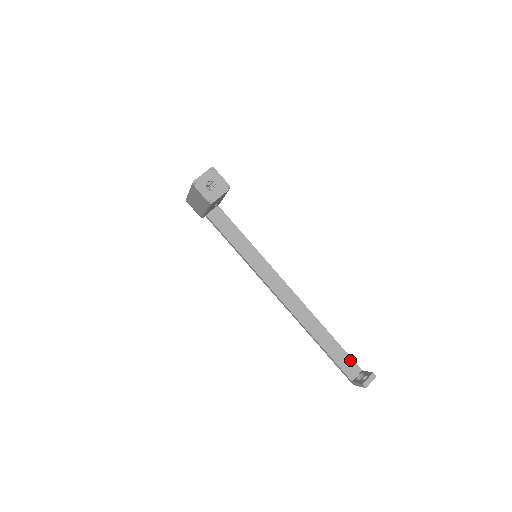
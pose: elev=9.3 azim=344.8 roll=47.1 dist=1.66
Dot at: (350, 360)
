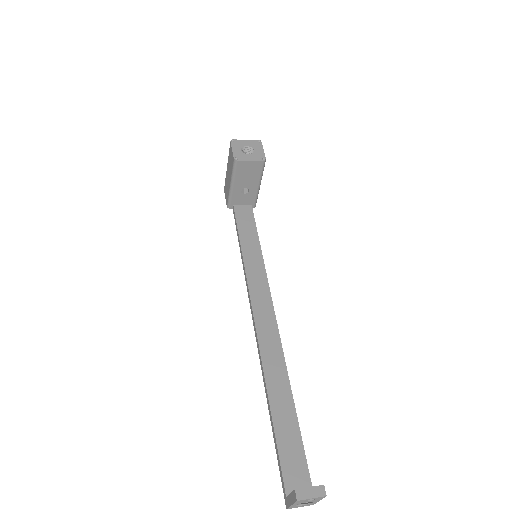
Dot at: (303, 461)
